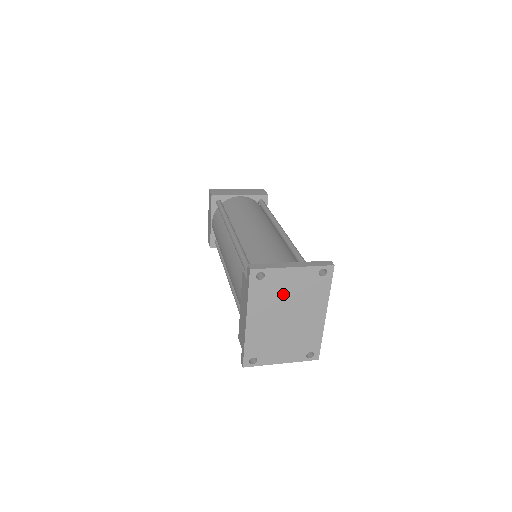
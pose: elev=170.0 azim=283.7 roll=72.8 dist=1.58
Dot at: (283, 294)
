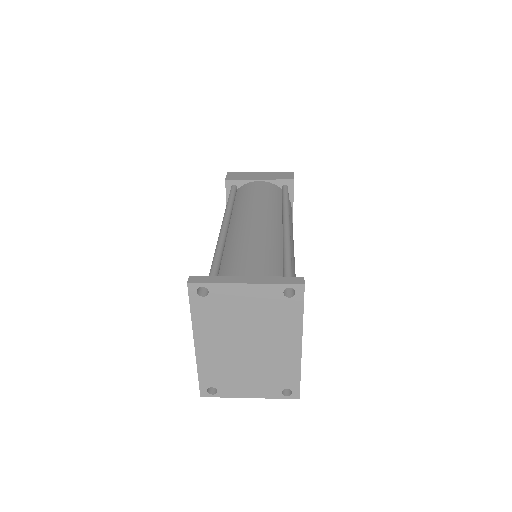
Dot at: (237, 316)
